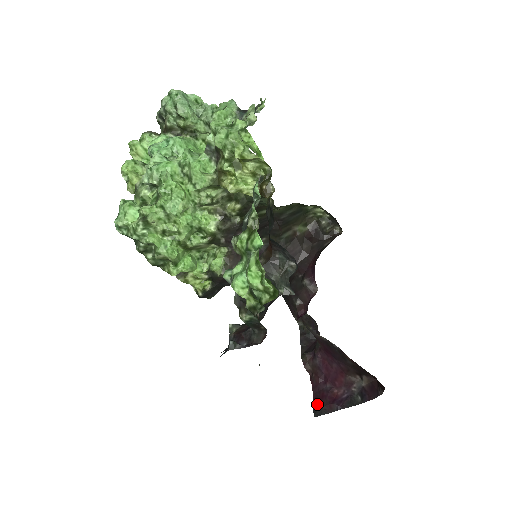
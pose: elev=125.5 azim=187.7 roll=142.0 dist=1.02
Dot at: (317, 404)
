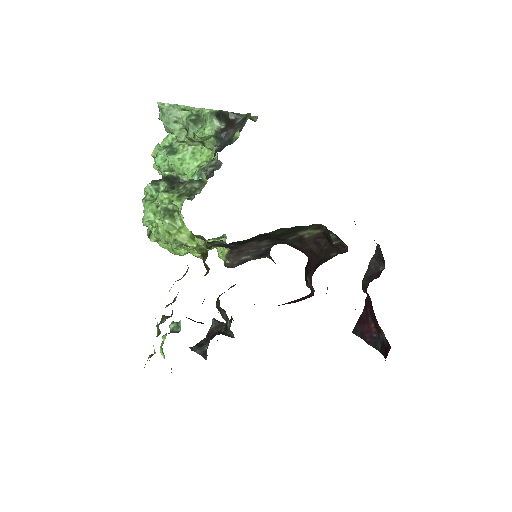
Dot at: (358, 324)
